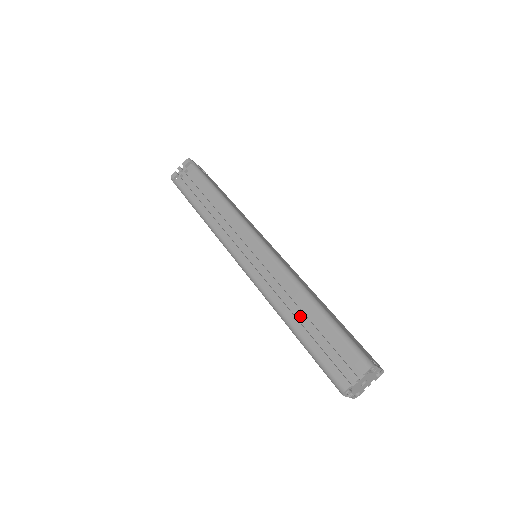
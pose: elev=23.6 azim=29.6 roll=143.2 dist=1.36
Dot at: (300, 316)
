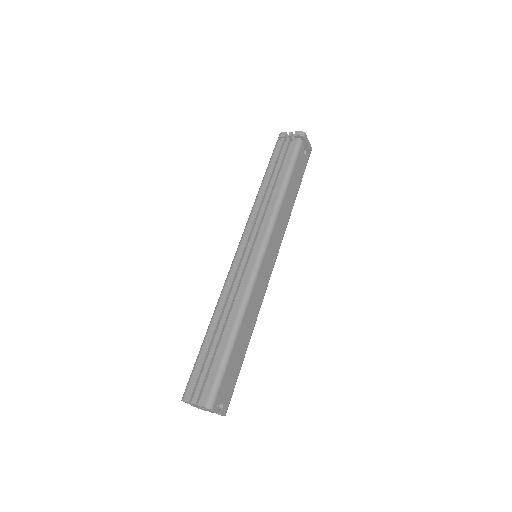
Dot at: (221, 328)
